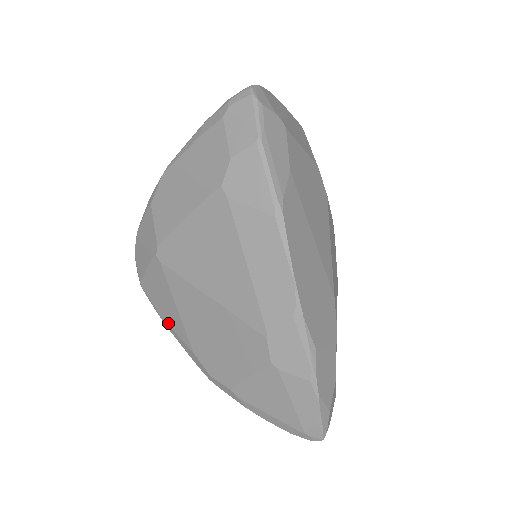
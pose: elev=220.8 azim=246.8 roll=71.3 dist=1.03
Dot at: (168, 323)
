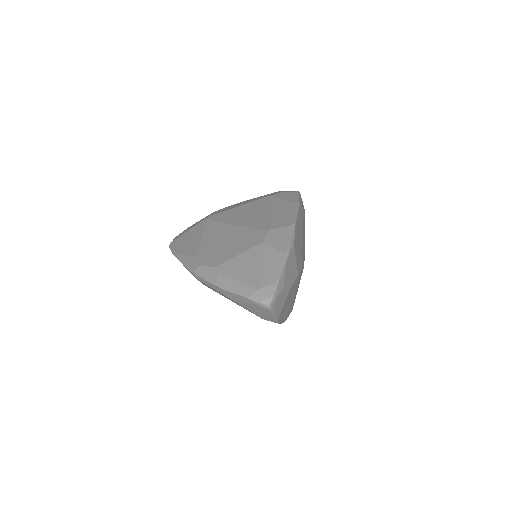
Dot at: (182, 252)
